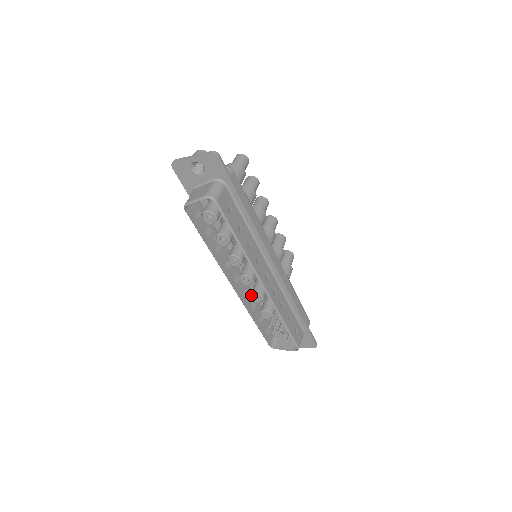
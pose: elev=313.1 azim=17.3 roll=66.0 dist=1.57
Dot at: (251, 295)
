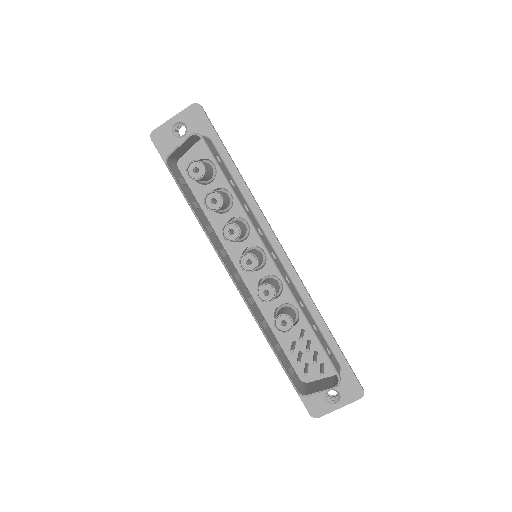
Dot at: (258, 291)
